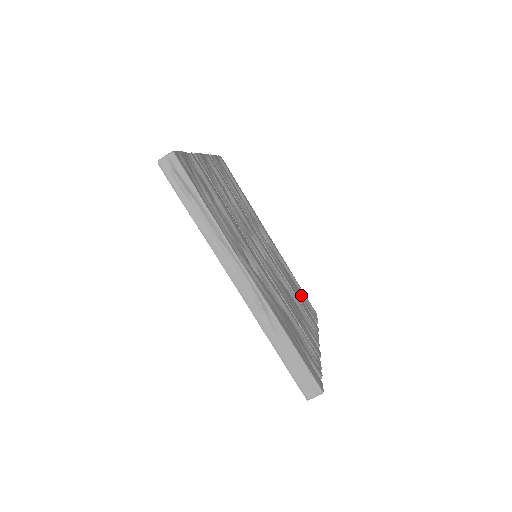
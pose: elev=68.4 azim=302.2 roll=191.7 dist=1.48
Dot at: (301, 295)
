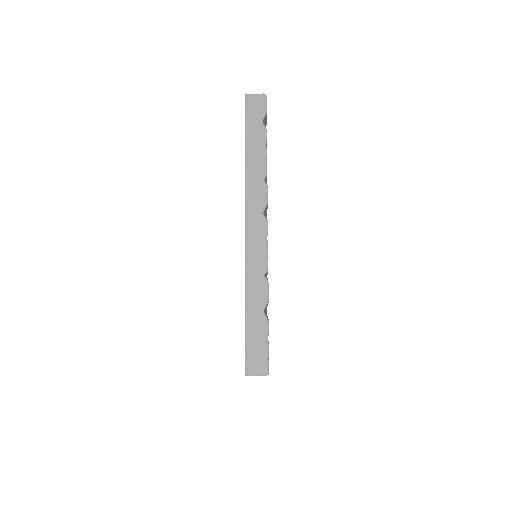
Dot at: occluded
